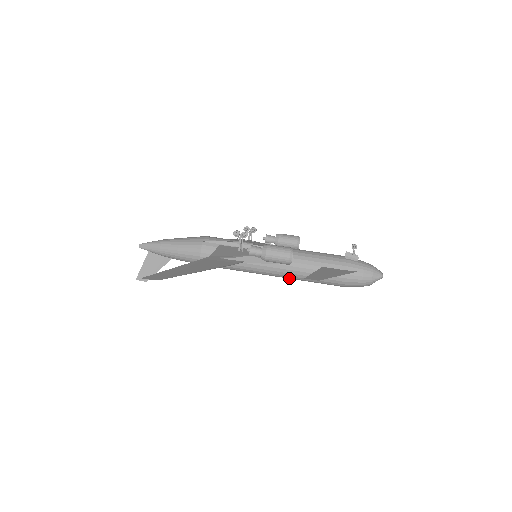
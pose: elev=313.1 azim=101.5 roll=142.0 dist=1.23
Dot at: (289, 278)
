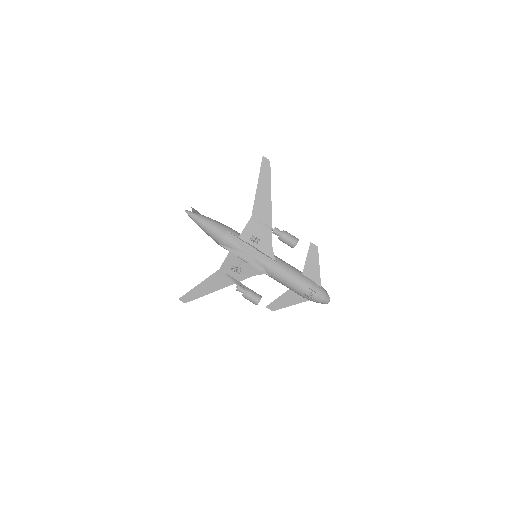
Dot at: occluded
